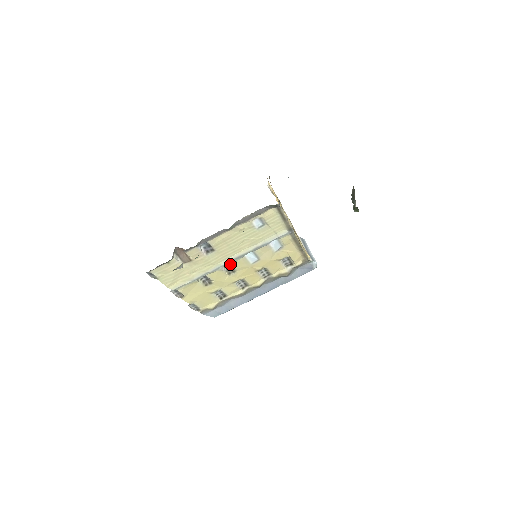
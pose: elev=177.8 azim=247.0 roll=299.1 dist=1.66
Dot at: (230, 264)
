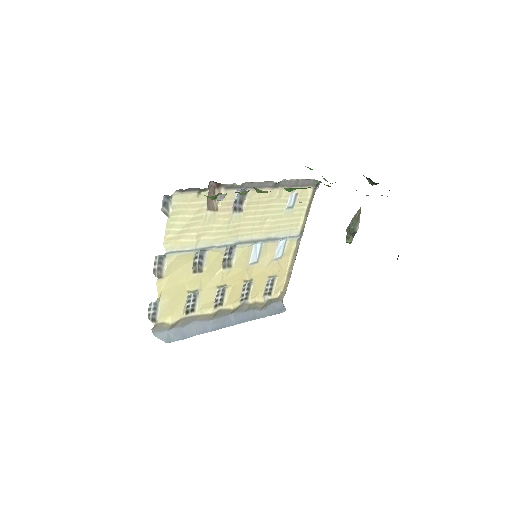
Dot at: (234, 250)
